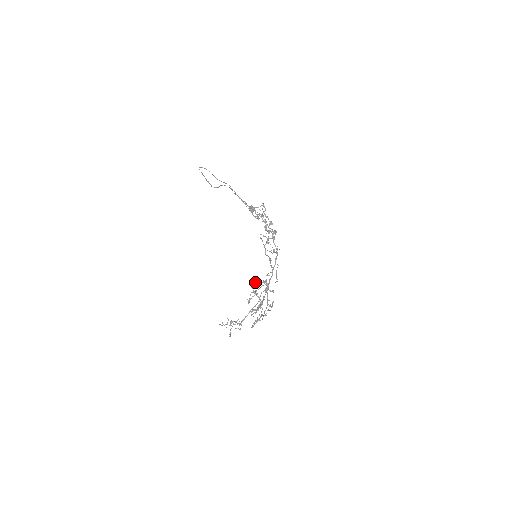
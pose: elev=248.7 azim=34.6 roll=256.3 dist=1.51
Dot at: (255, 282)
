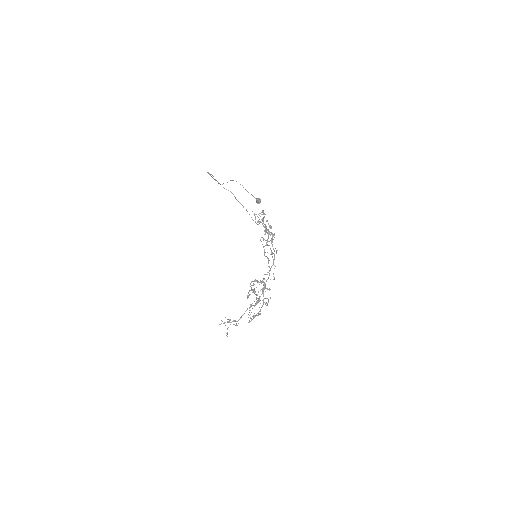
Dot at: (253, 281)
